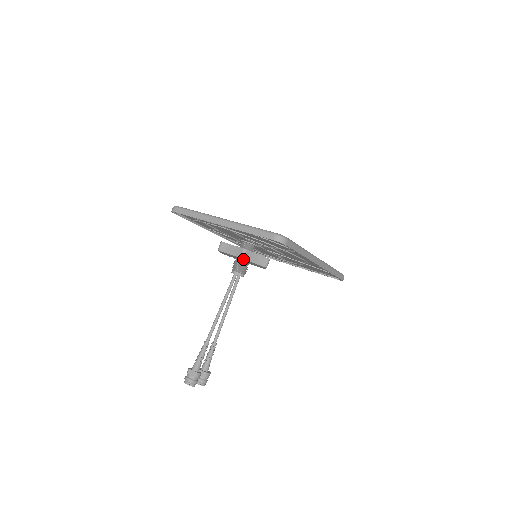
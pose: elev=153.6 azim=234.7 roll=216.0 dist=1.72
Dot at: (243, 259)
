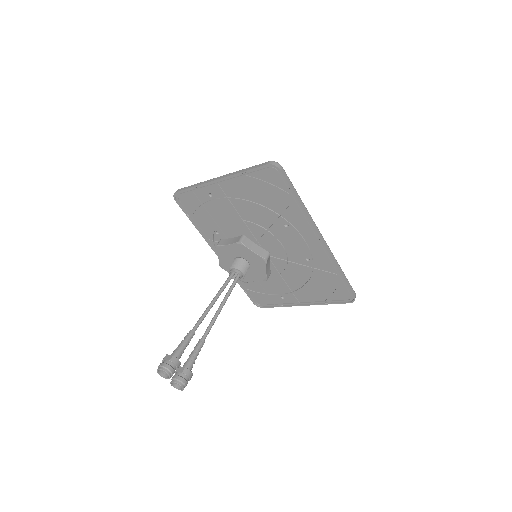
Dot at: (241, 249)
